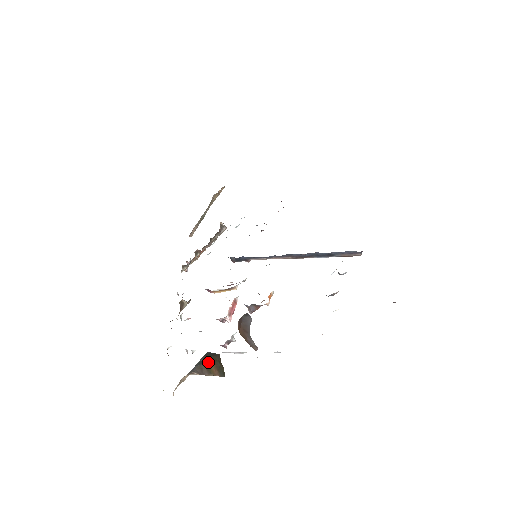
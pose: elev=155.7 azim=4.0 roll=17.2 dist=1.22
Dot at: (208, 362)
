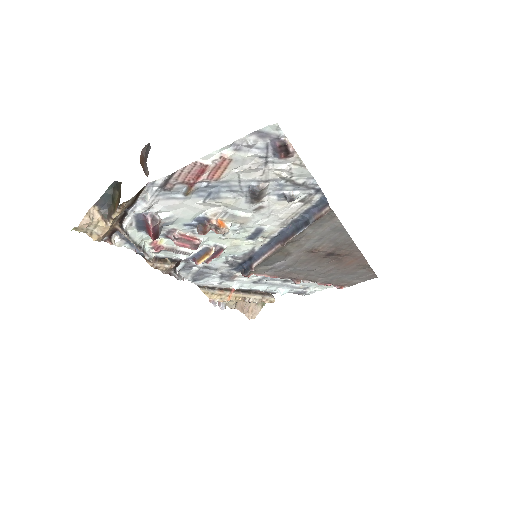
Dot at: (115, 199)
